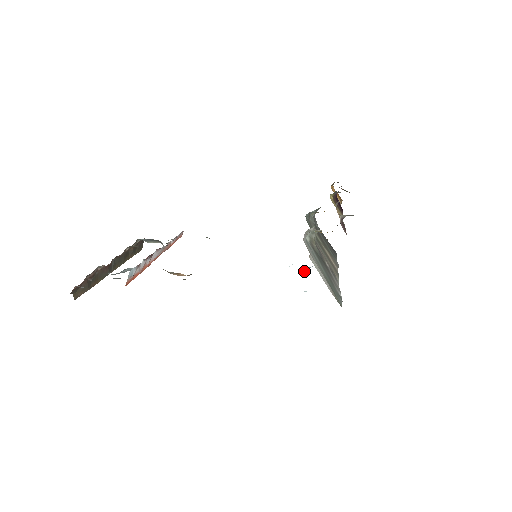
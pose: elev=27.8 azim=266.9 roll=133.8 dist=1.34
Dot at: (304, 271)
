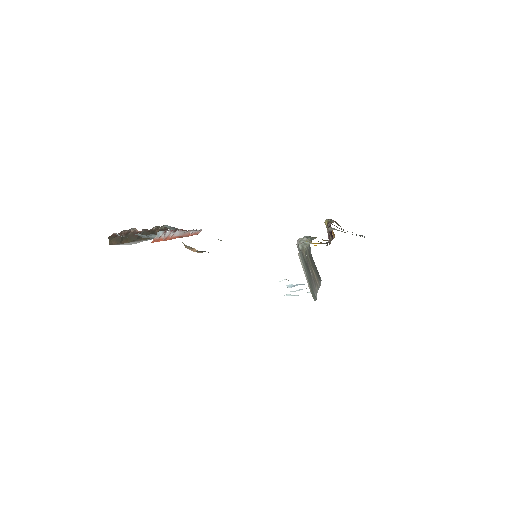
Dot at: (291, 286)
